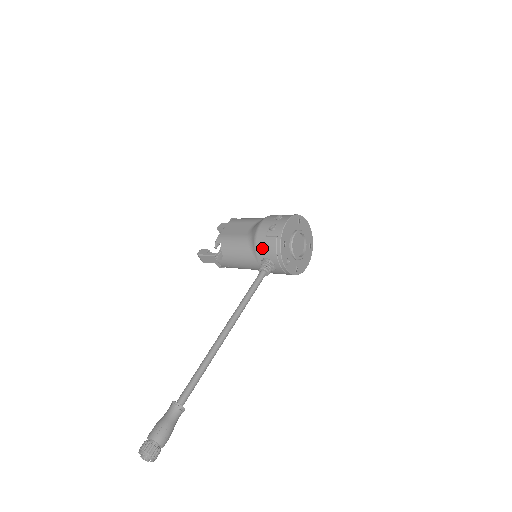
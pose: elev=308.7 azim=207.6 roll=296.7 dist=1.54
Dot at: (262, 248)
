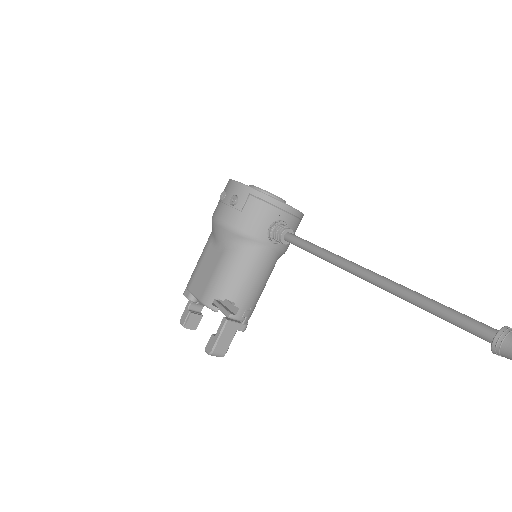
Dot at: (254, 224)
